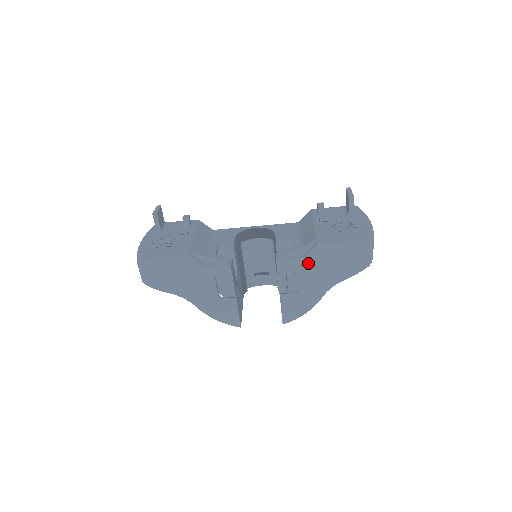
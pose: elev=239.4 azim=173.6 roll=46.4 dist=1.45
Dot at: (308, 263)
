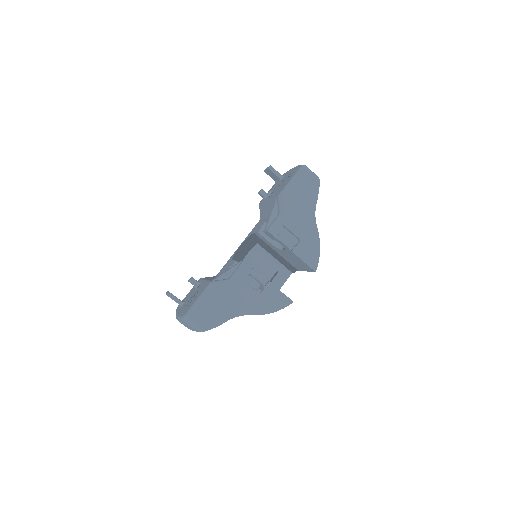
Dot at: (285, 213)
